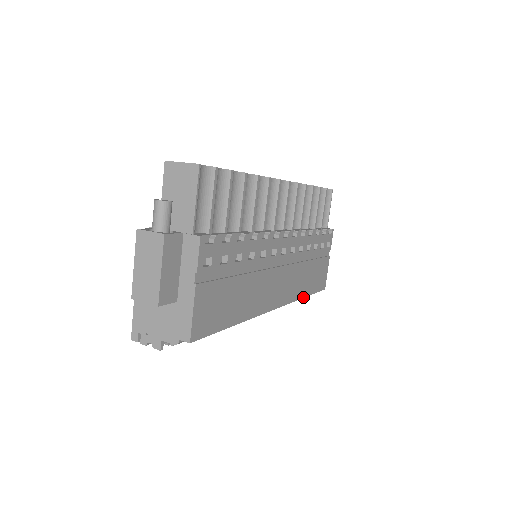
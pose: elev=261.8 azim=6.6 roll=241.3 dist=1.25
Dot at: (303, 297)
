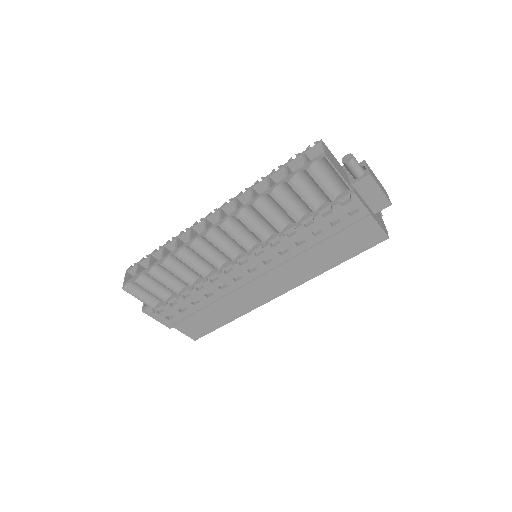
Dot at: (331, 268)
